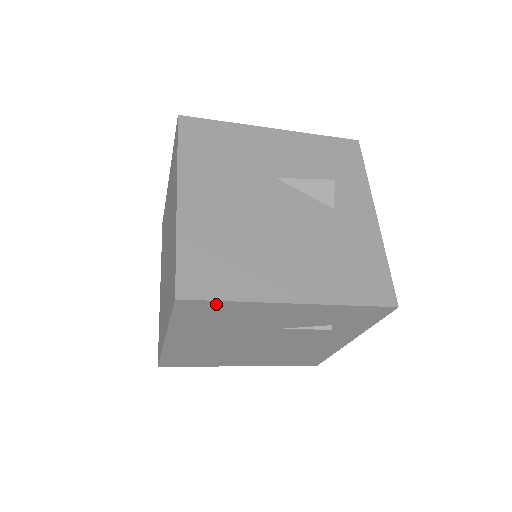
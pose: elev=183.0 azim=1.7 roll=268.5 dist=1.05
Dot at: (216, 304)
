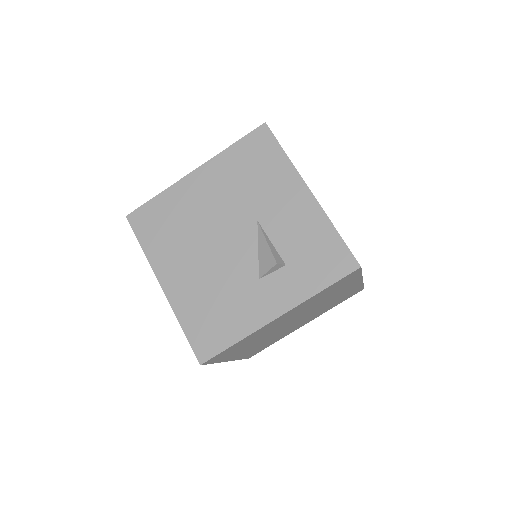
Dot at: (140, 241)
